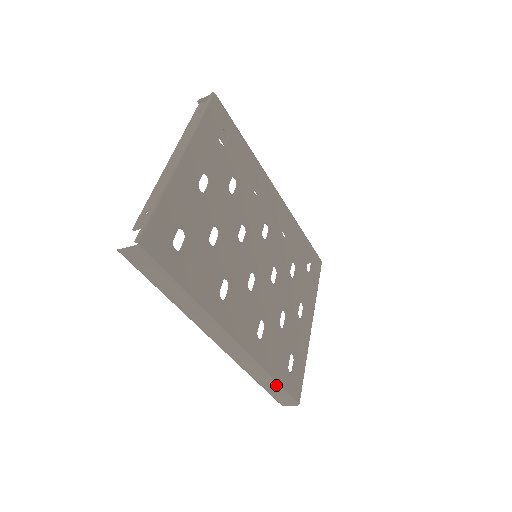
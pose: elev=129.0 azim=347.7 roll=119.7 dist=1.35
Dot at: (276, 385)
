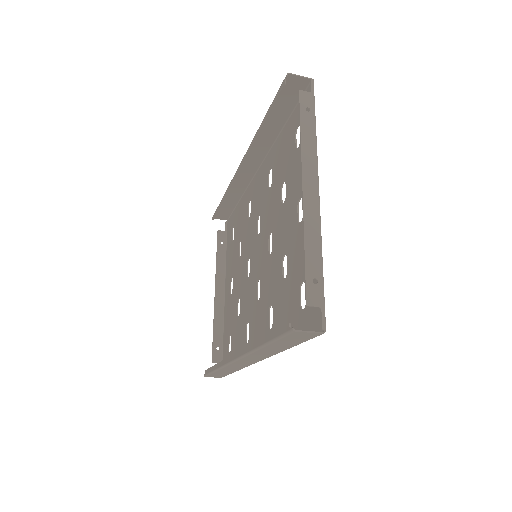
Dot at: (231, 373)
